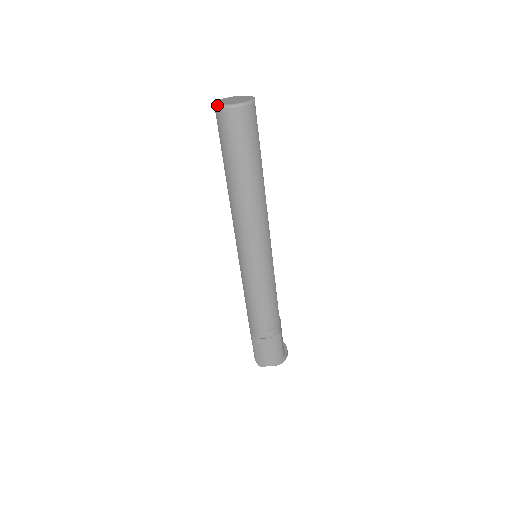
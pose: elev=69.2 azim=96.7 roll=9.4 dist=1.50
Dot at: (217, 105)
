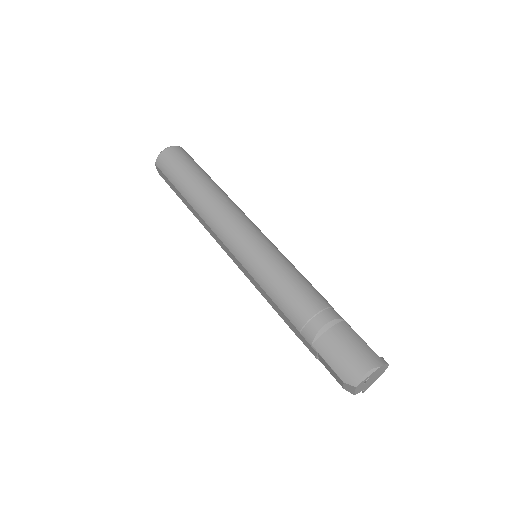
Dot at: (156, 160)
